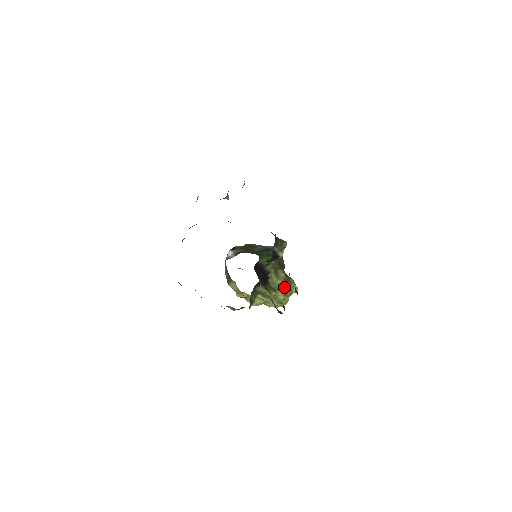
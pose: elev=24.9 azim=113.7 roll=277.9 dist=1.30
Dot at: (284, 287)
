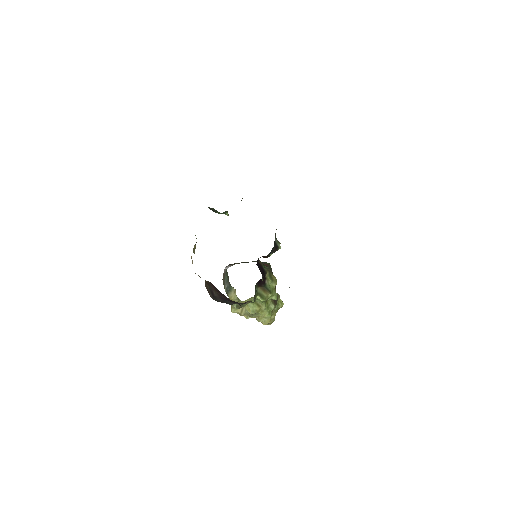
Dot at: occluded
